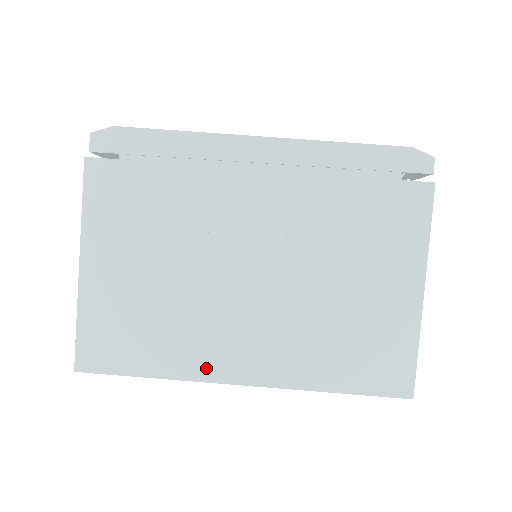
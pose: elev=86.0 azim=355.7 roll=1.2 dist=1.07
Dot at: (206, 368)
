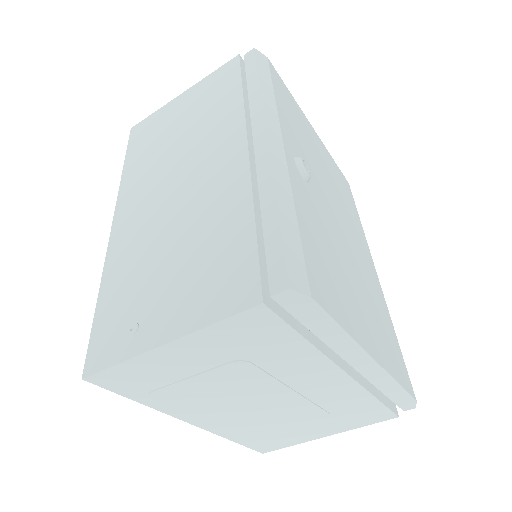
Dot at: (180, 413)
